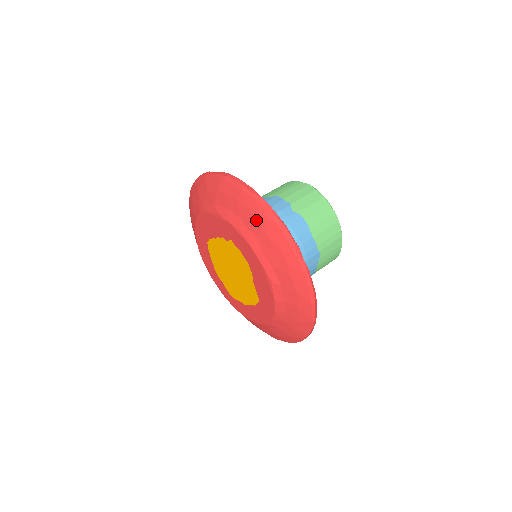
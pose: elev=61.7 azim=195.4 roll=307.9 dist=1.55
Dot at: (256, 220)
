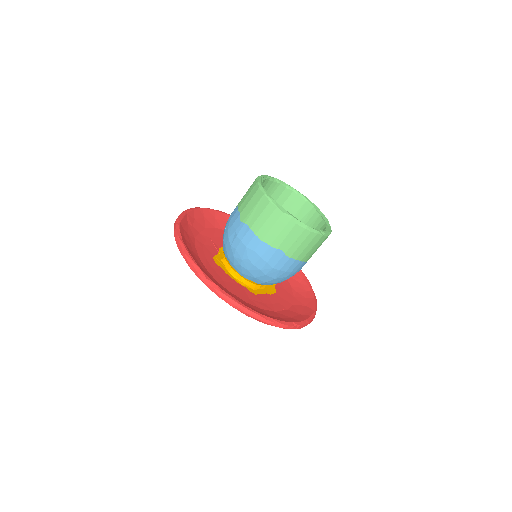
Dot at: occluded
